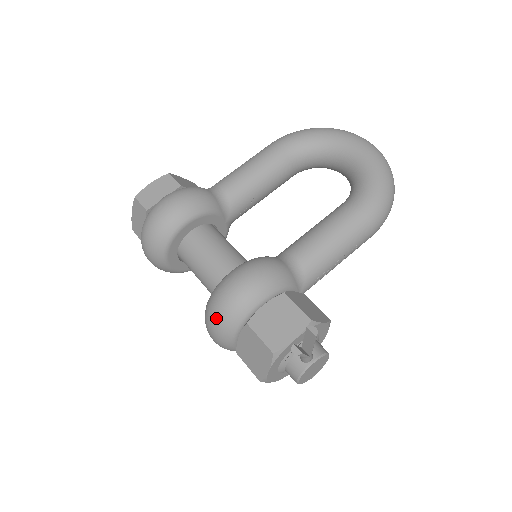
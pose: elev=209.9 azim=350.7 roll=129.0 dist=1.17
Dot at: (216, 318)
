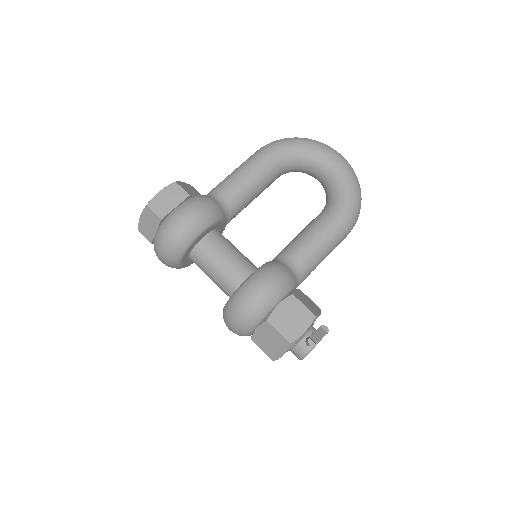
Dot at: (241, 317)
